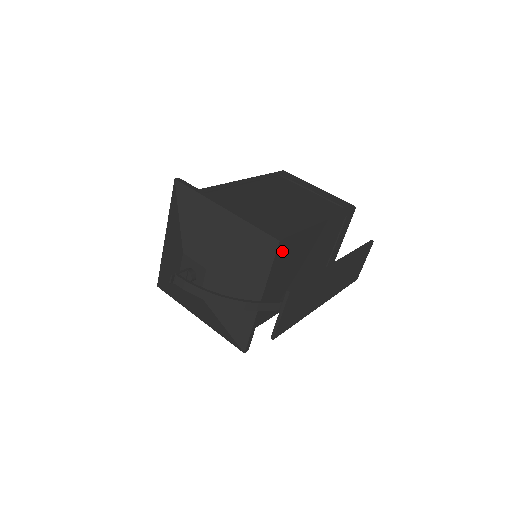
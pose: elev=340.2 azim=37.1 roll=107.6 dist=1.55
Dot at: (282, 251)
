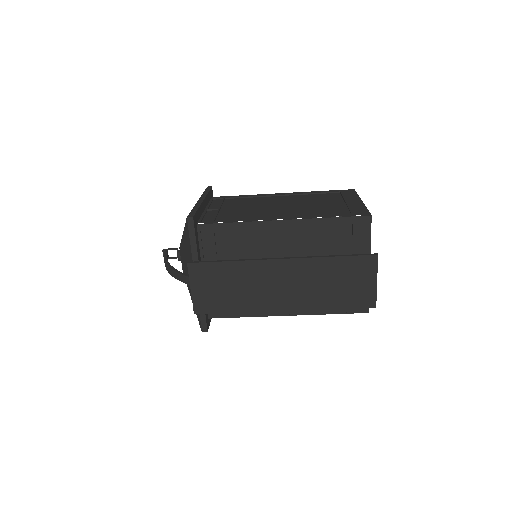
Dot at: (228, 239)
